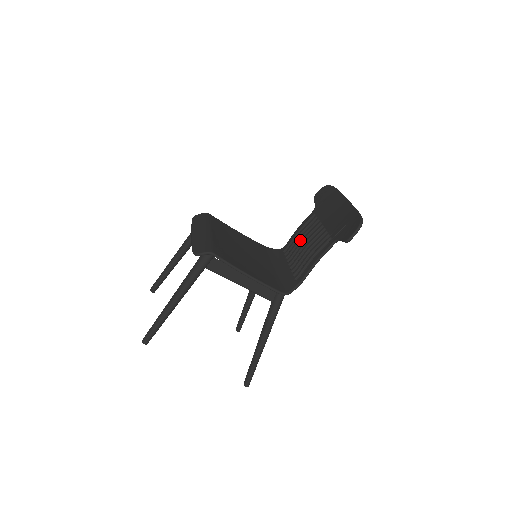
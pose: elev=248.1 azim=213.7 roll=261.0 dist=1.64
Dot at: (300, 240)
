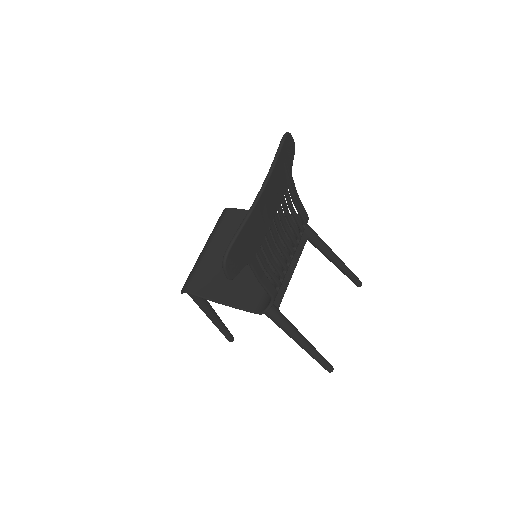
Dot at: (289, 222)
